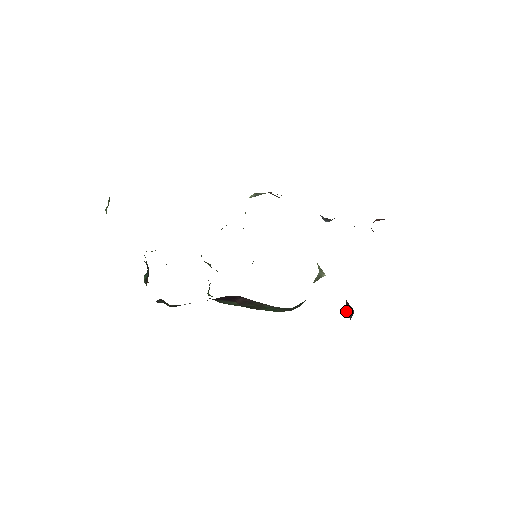
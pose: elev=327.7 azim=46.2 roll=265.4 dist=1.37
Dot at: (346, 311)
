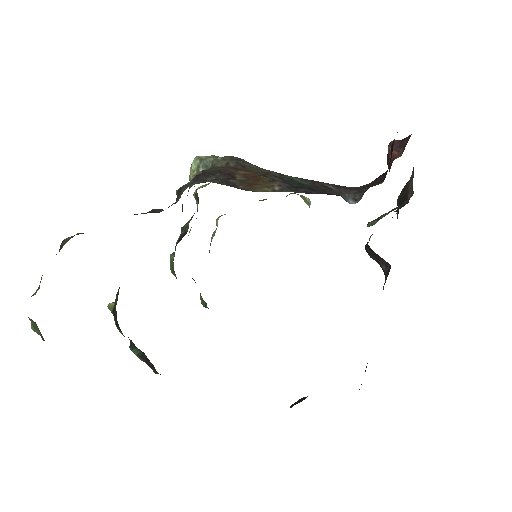
Dot at: (371, 257)
